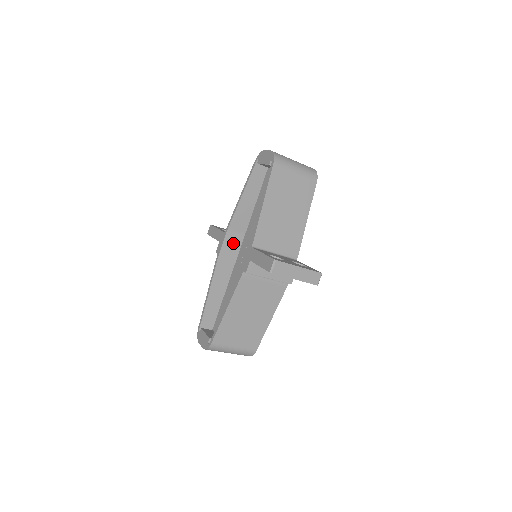
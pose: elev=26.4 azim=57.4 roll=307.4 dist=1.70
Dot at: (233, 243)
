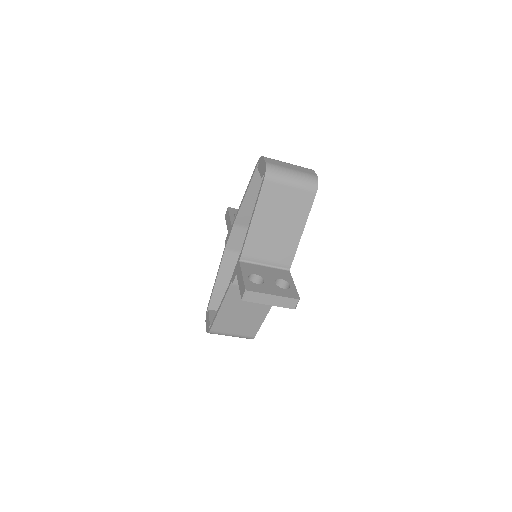
Dot at: (240, 236)
